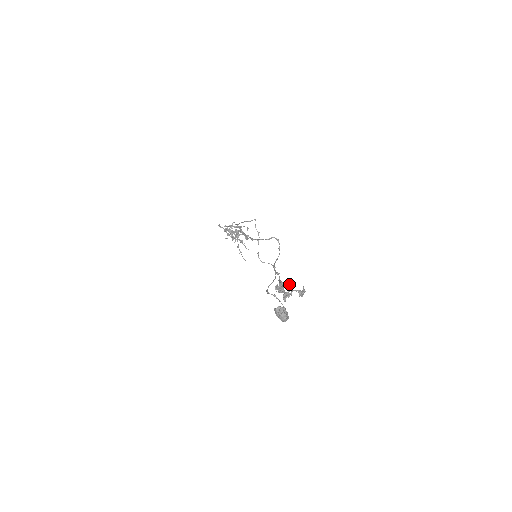
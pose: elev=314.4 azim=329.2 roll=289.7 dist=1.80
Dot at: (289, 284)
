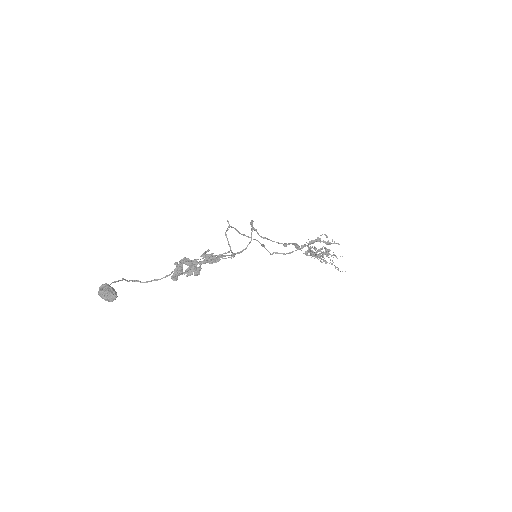
Dot at: (184, 258)
